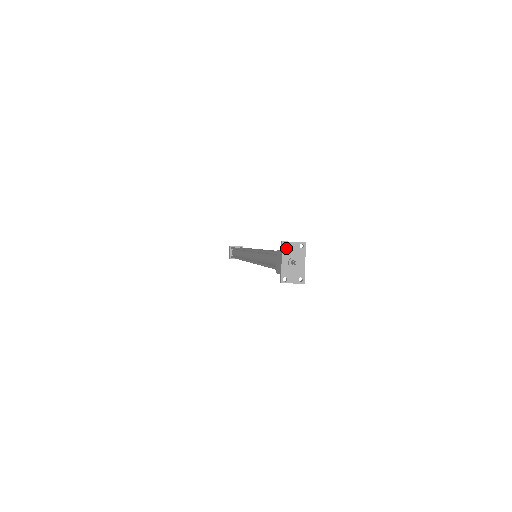
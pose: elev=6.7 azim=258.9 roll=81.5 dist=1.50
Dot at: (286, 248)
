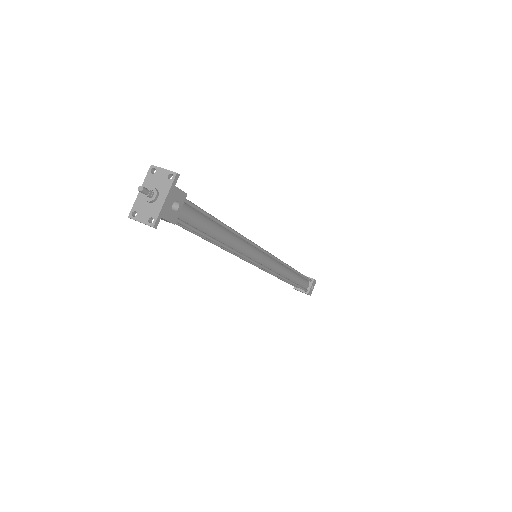
Dot at: (152, 174)
